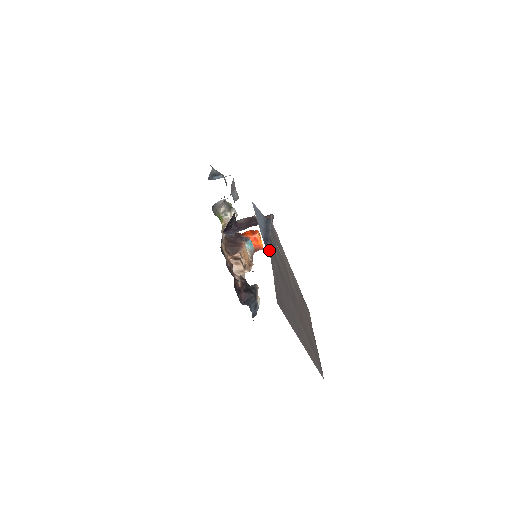
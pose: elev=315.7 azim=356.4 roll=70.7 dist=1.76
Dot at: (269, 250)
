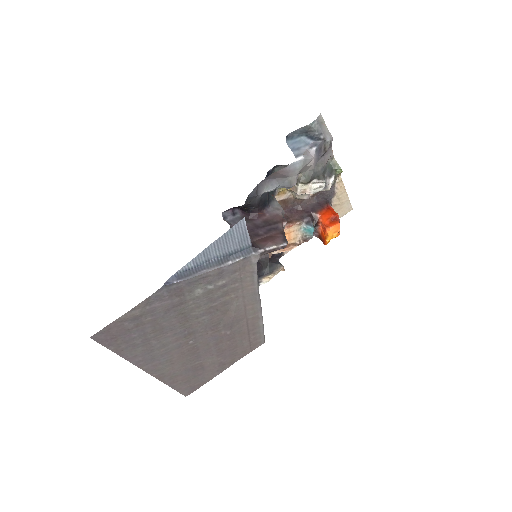
Dot at: (164, 288)
